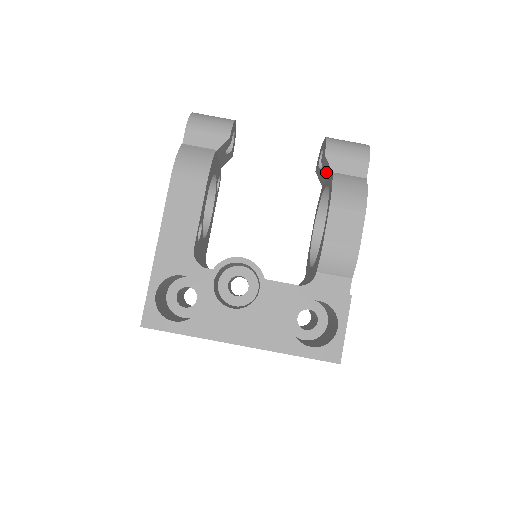
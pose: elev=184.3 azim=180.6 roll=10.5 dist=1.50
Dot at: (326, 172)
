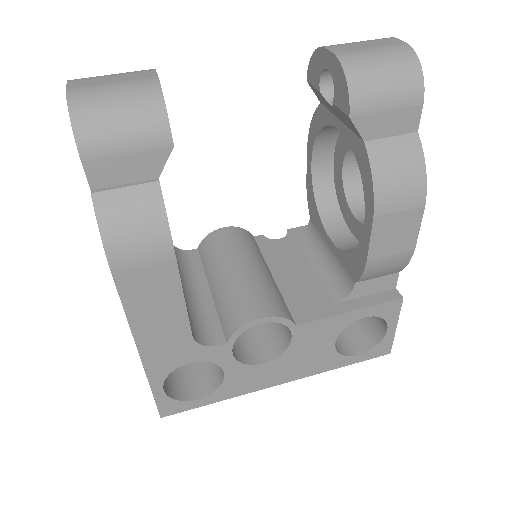
Dot at: (343, 120)
